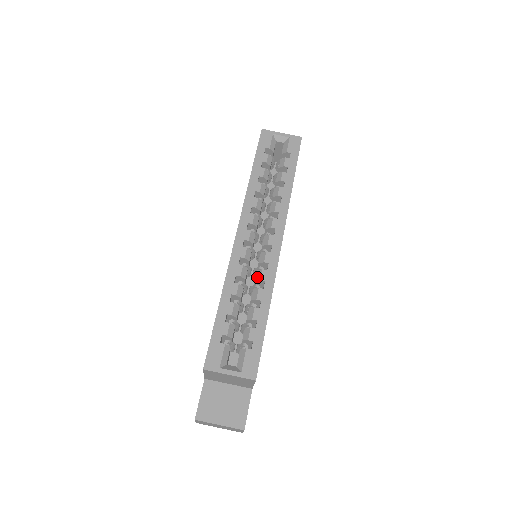
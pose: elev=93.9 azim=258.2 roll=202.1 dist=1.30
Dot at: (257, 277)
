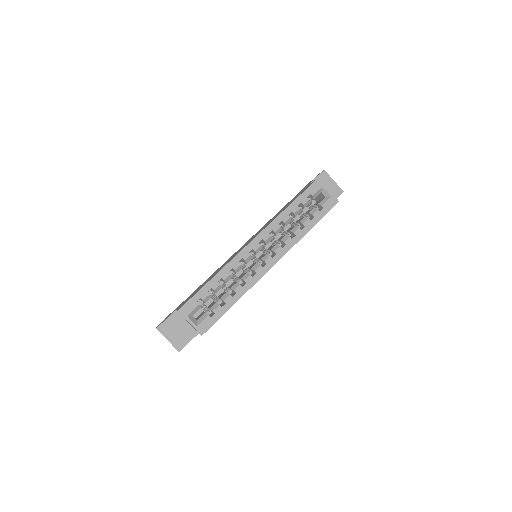
Dot at: (244, 277)
